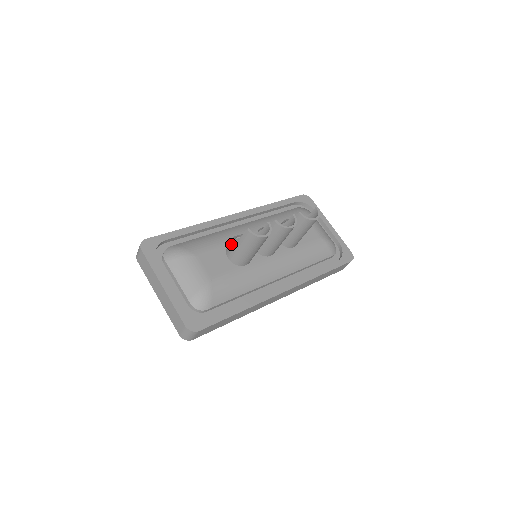
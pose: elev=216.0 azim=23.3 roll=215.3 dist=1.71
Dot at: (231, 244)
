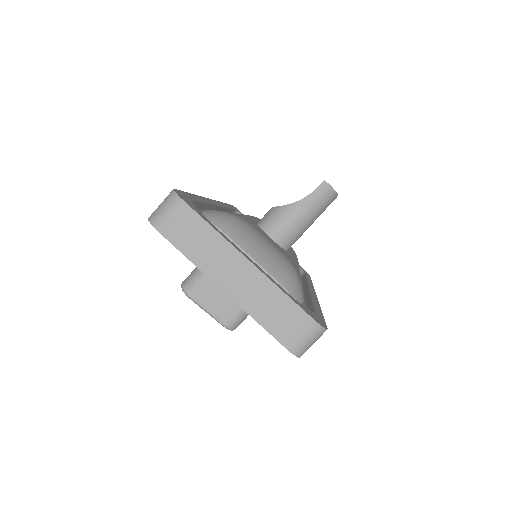
Dot at: (280, 213)
